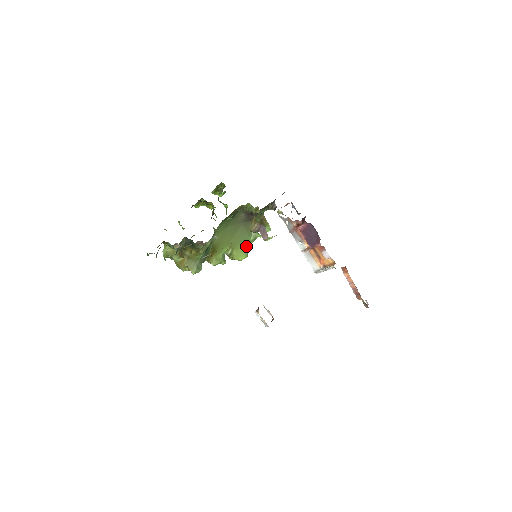
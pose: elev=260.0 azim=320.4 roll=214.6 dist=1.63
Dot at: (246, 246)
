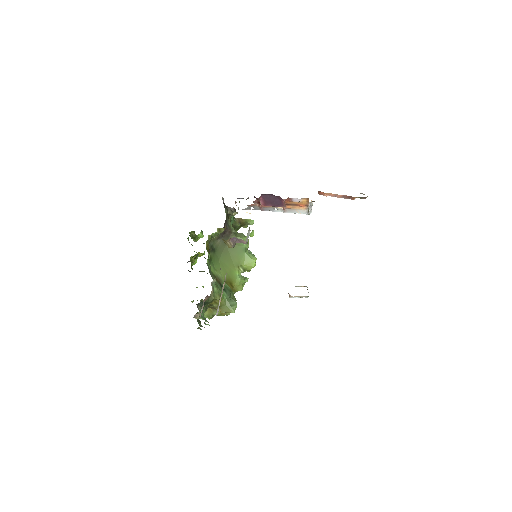
Dot at: (247, 253)
